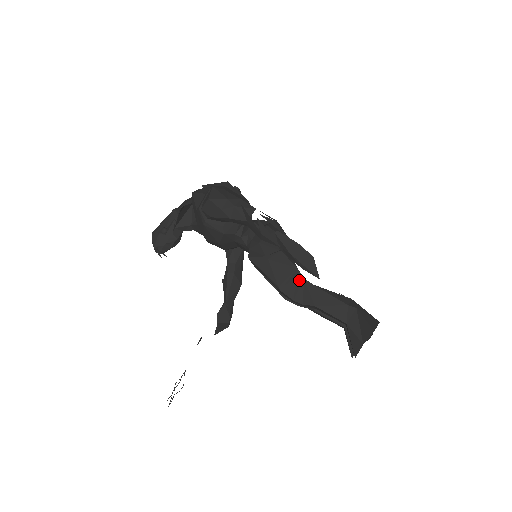
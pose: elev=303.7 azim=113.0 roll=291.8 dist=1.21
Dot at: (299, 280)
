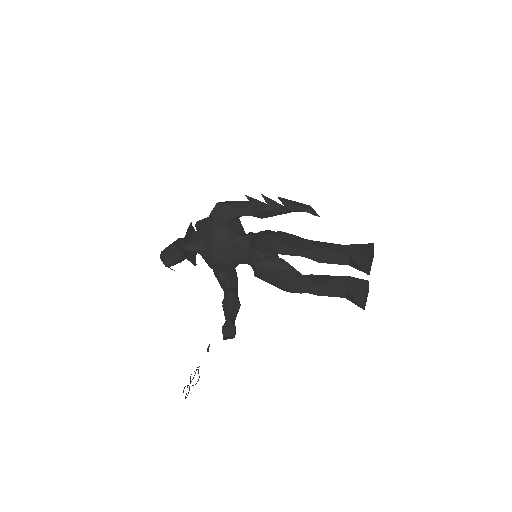
Dot at: (301, 240)
